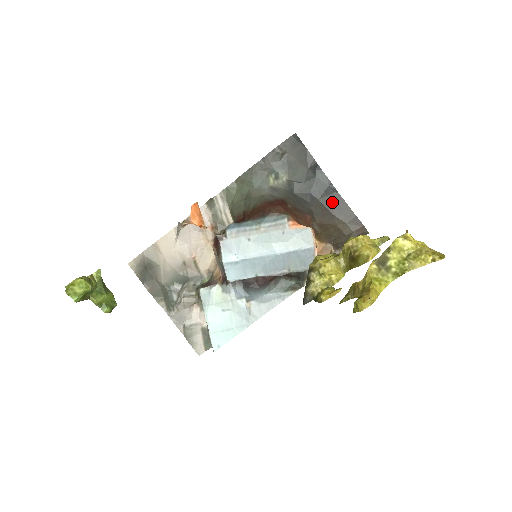
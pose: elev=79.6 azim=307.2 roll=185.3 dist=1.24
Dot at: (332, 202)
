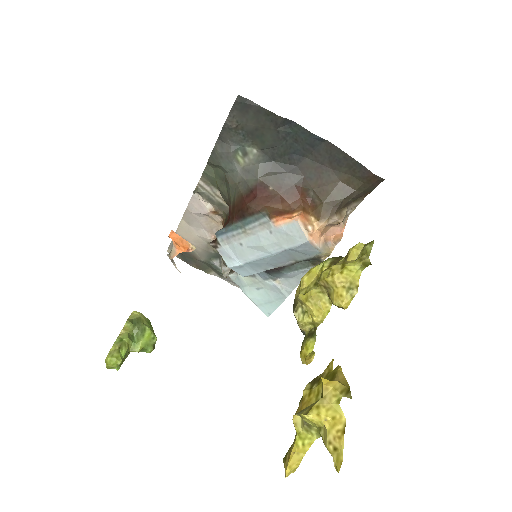
Dot at: (325, 155)
